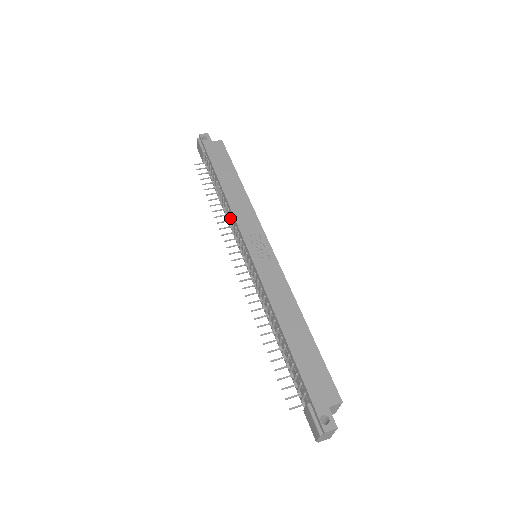
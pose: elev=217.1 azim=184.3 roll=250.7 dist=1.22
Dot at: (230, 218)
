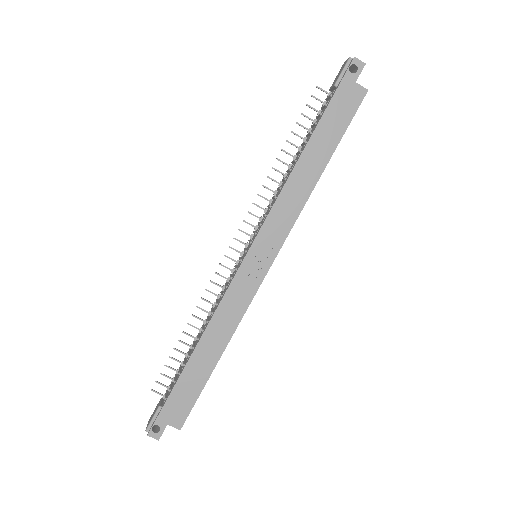
Dot at: (274, 197)
